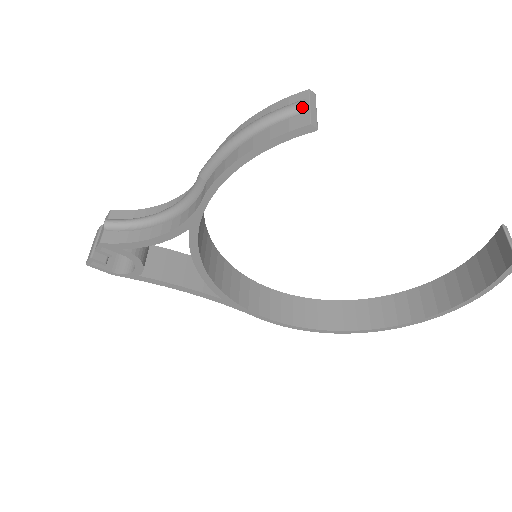
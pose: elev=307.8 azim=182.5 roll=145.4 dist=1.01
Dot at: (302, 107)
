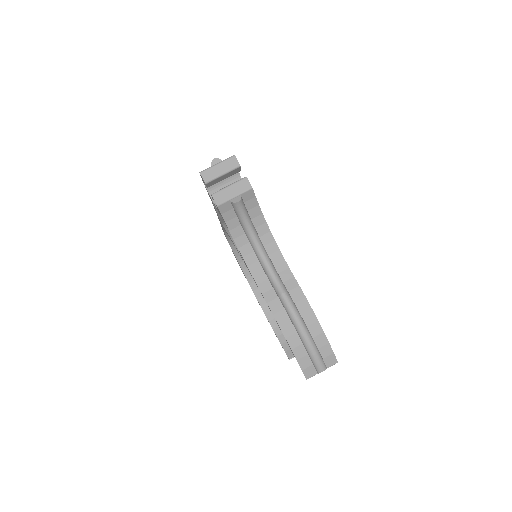
Dot at: (319, 372)
